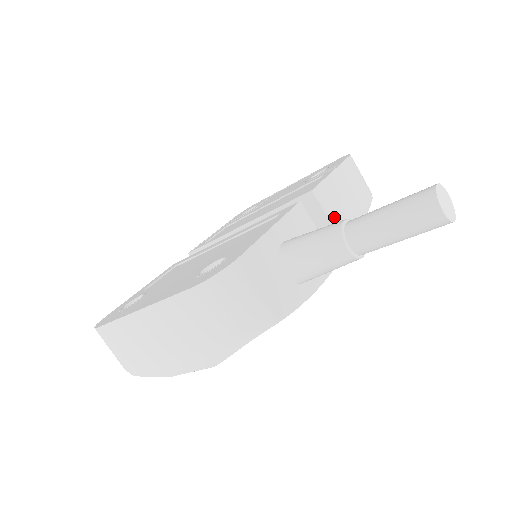
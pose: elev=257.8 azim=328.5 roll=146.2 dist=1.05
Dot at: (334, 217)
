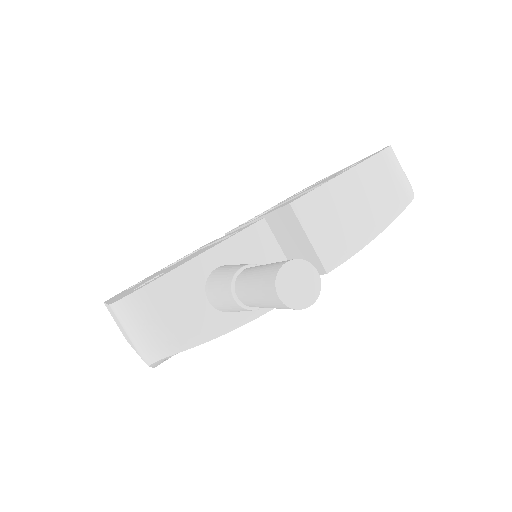
Dot at: (319, 233)
